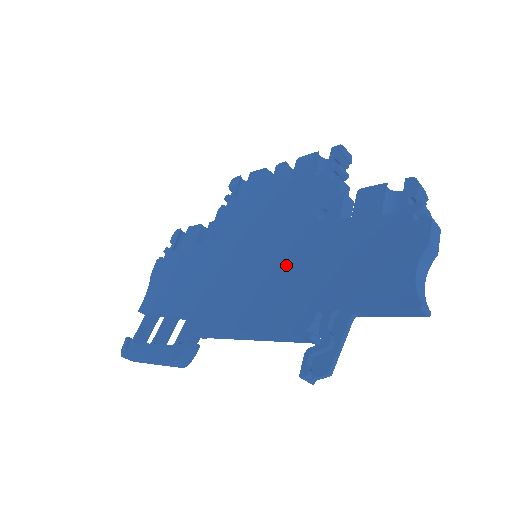
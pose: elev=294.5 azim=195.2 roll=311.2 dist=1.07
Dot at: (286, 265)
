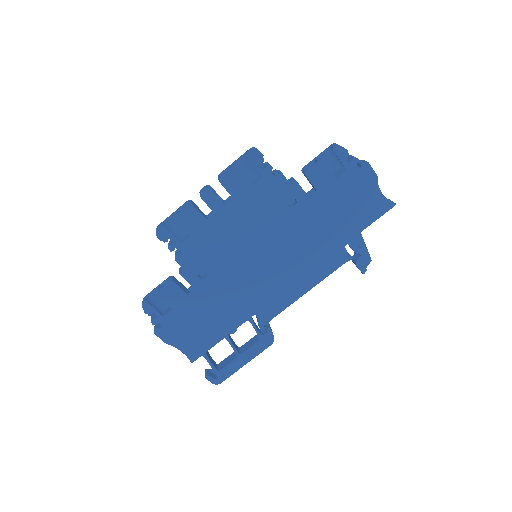
Dot at: (298, 244)
